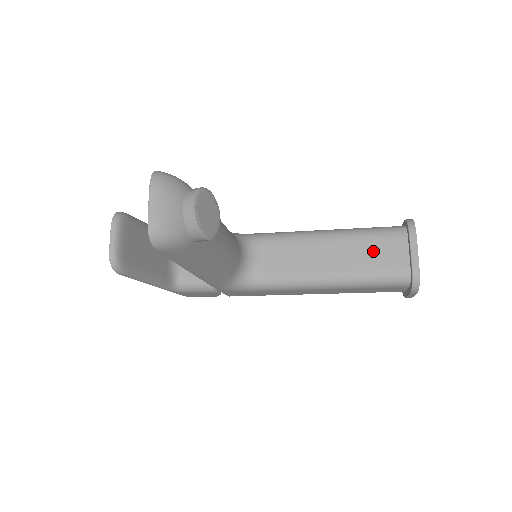
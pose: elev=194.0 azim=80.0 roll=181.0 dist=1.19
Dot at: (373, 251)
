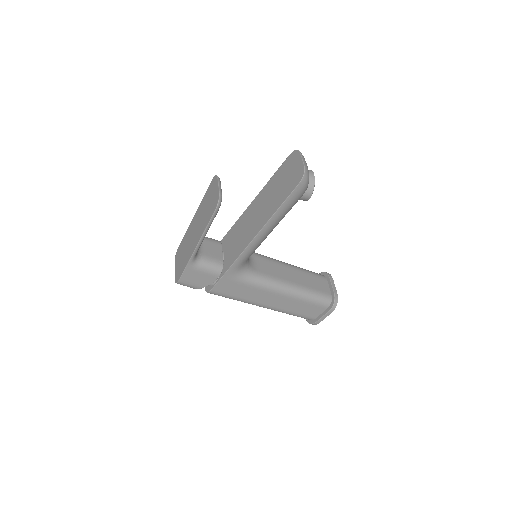
Dot at: (312, 280)
